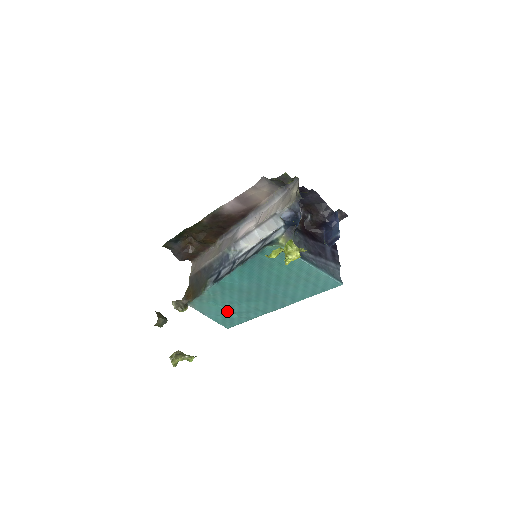
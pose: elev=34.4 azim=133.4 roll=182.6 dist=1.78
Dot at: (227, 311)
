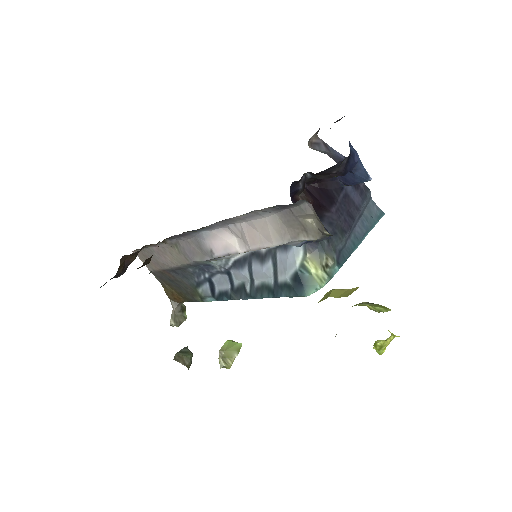
Dot at: occluded
